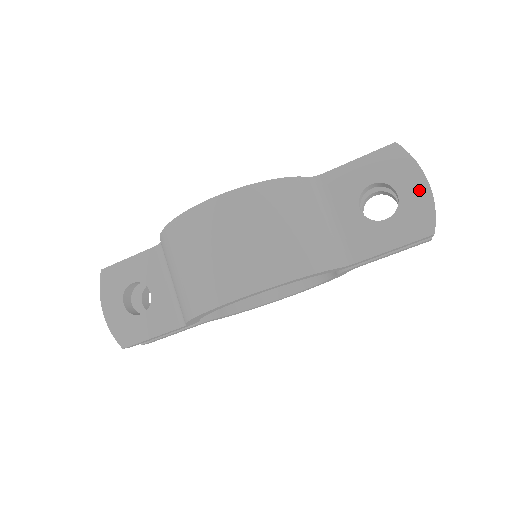
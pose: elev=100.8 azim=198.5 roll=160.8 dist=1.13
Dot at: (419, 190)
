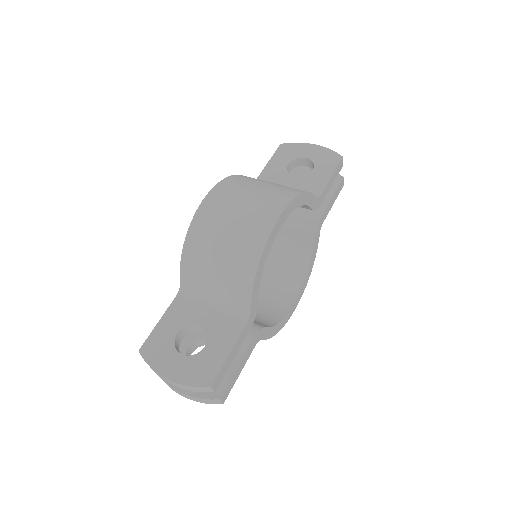
Dot at: (314, 149)
